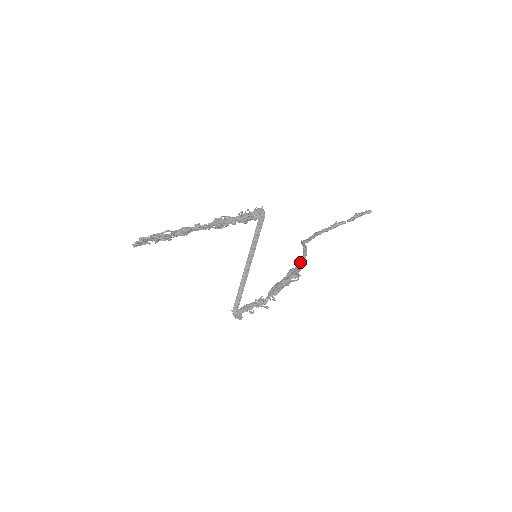
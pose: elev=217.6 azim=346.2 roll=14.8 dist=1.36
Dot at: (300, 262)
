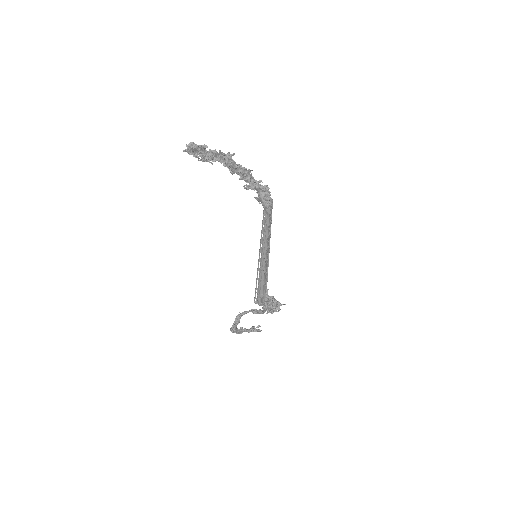
Dot at: occluded
